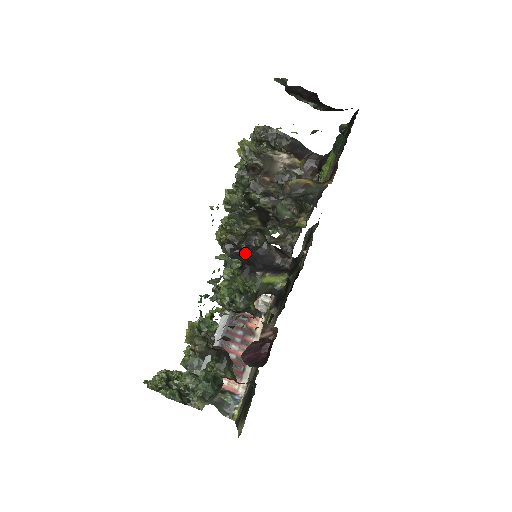
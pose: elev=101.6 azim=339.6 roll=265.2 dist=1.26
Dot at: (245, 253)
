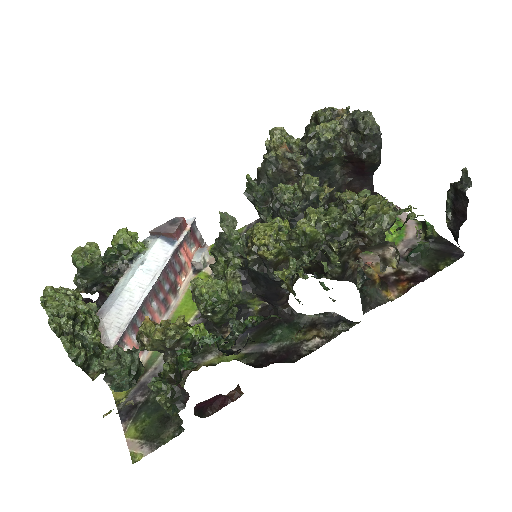
Dot at: (266, 279)
